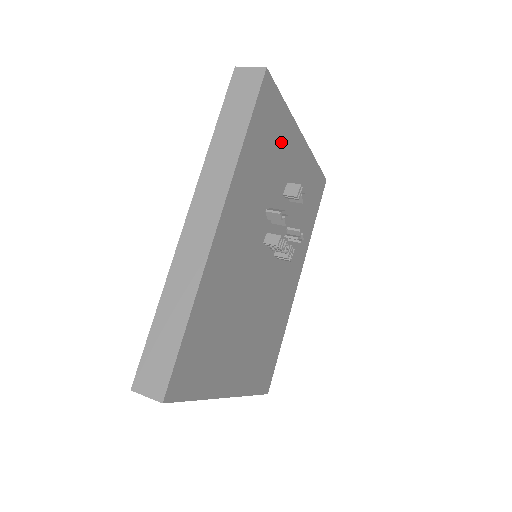
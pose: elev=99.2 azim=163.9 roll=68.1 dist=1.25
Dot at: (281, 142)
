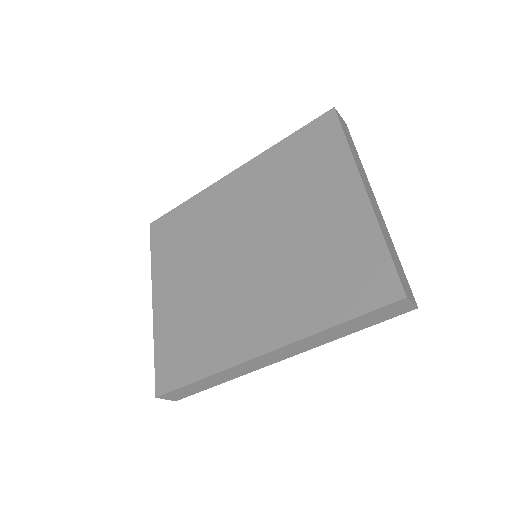
Dot at: occluded
